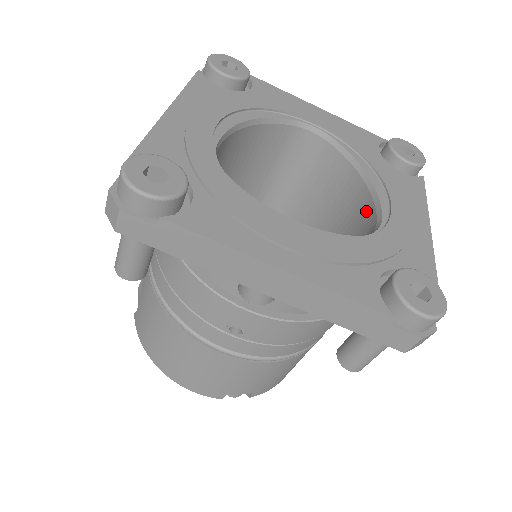
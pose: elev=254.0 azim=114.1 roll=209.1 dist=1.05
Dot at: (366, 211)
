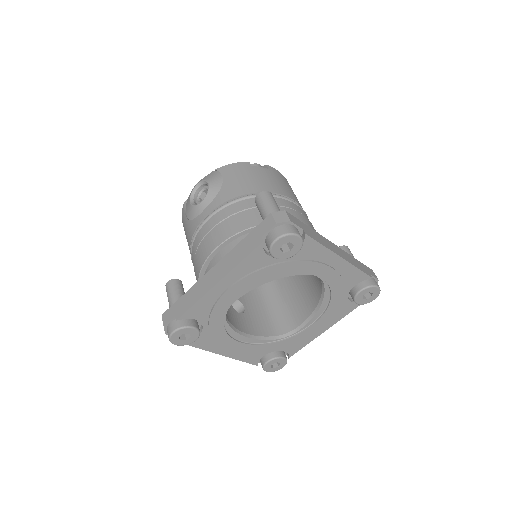
Dot at: (306, 311)
